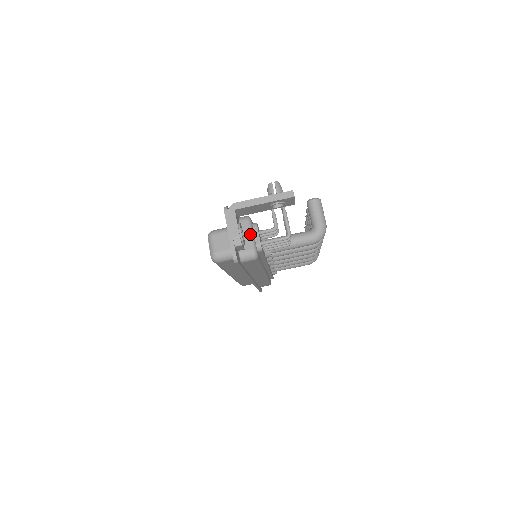
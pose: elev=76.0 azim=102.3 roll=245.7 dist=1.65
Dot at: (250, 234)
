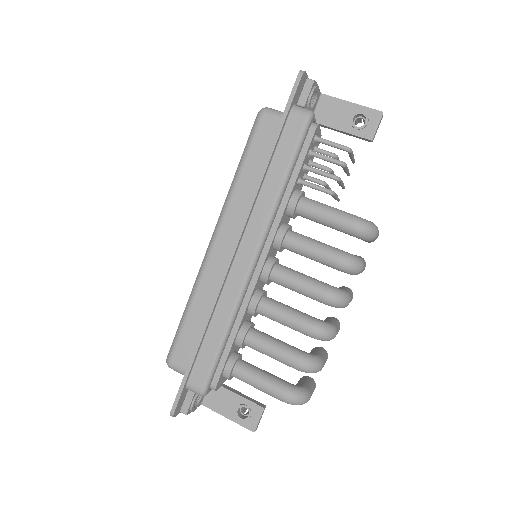
Dot at: occluded
